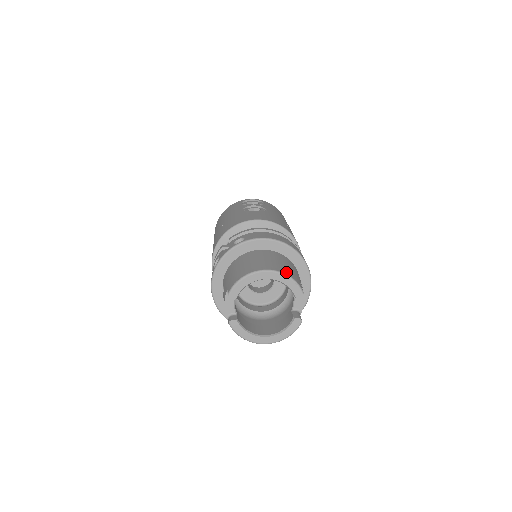
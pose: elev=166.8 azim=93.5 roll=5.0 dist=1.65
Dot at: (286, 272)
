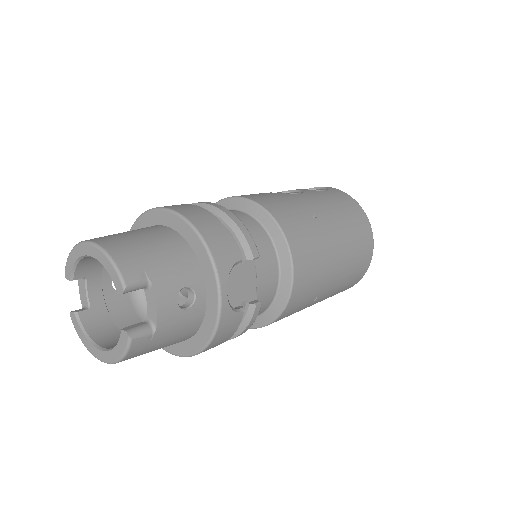
Dot at: (114, 250)
